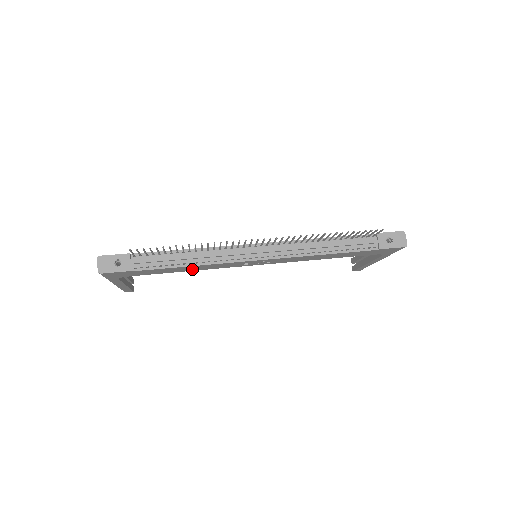
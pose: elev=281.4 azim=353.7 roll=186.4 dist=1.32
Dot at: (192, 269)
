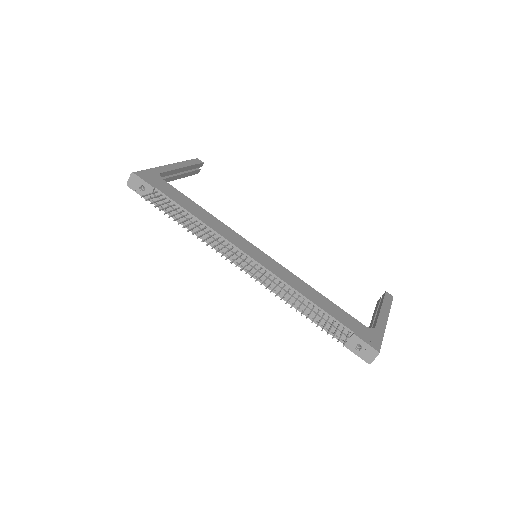
Dot at: occluded
